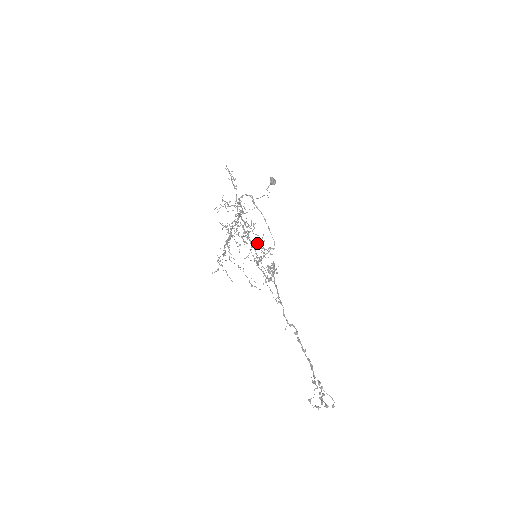
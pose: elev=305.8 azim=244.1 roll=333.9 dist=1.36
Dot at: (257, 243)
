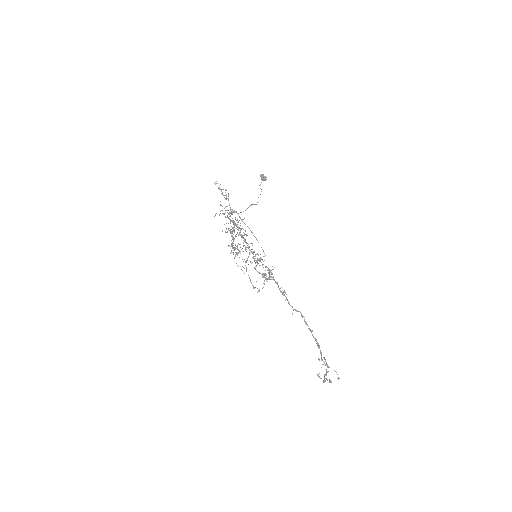
Dot at: occluded
